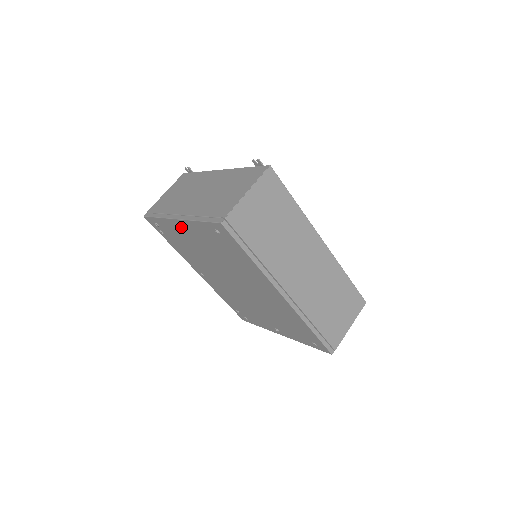
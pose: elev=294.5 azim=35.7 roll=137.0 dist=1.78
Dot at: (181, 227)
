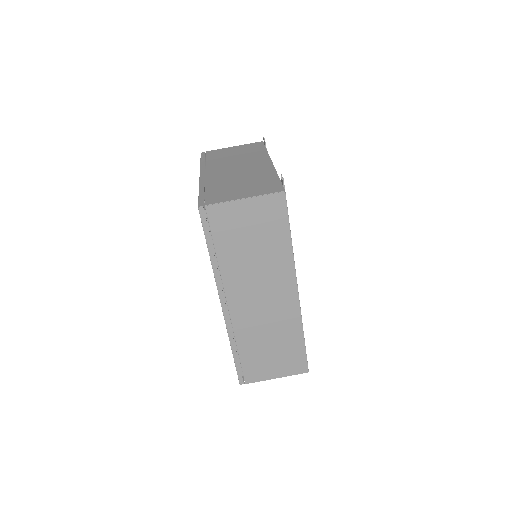
Dot at: occluded
